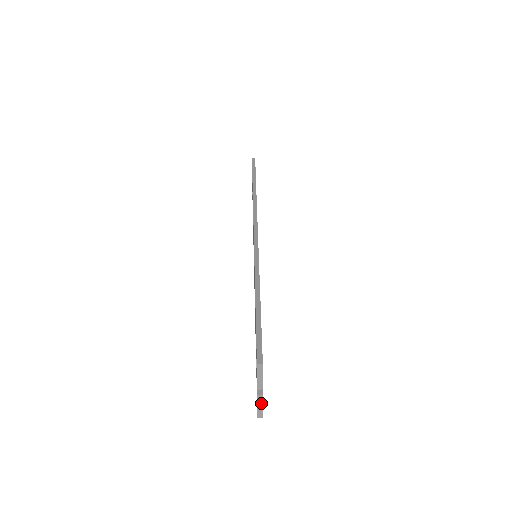
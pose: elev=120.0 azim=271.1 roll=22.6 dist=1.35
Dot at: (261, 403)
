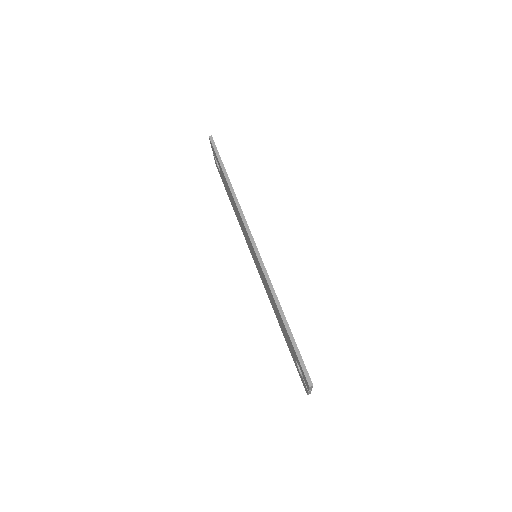
Dot at: (310, 392)
